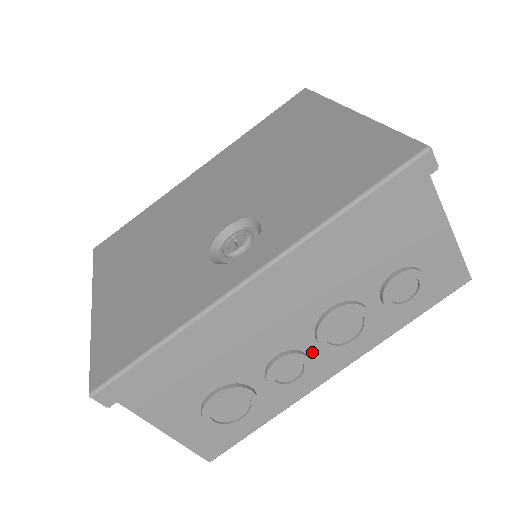
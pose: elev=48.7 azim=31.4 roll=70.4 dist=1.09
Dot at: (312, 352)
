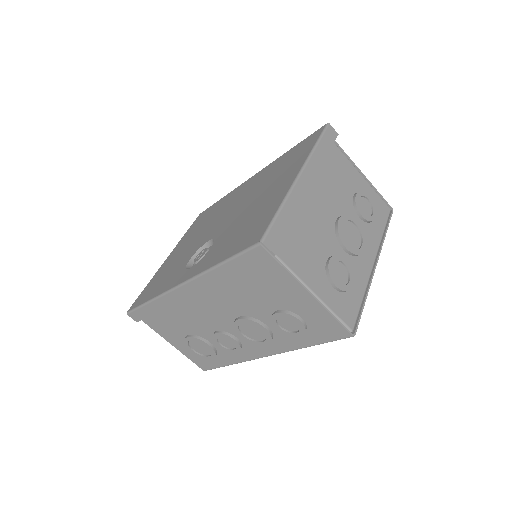
Dot at: (240, 338)
